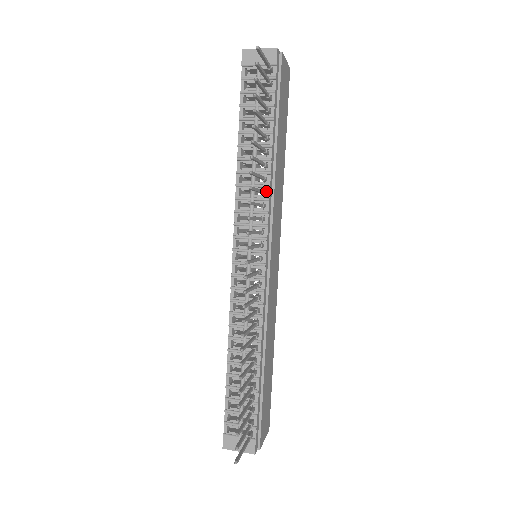
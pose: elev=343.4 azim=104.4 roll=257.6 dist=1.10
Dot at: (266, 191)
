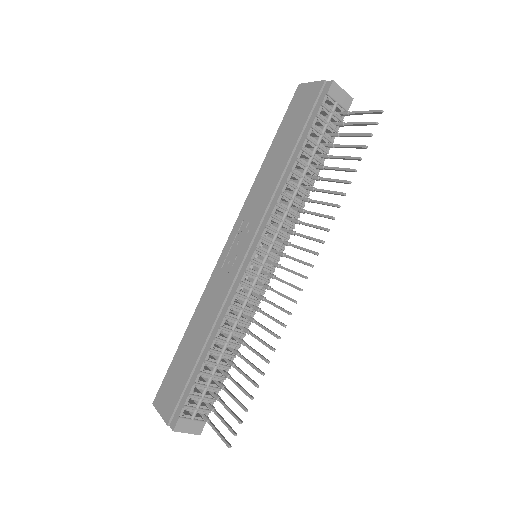
Dot at: (302, 210)
